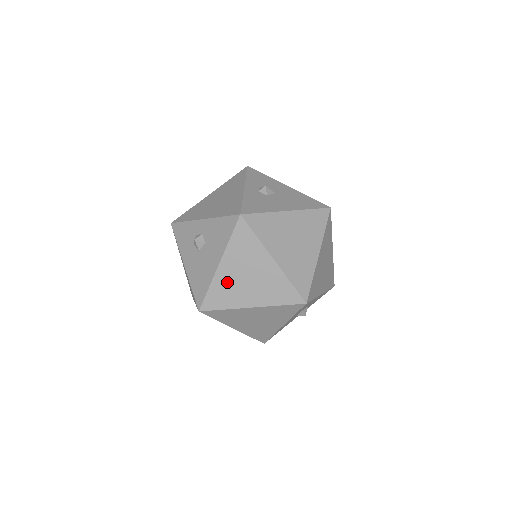
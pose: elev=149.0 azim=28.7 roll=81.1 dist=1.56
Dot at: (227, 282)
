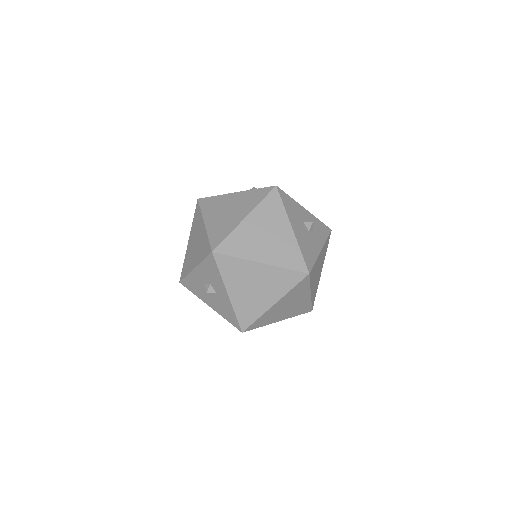
Dot at: (223, 202)
